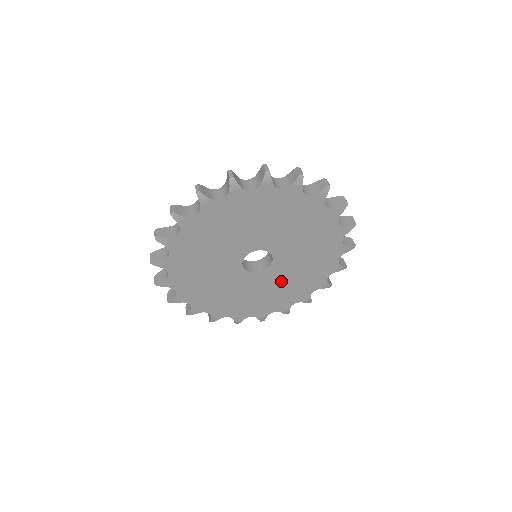
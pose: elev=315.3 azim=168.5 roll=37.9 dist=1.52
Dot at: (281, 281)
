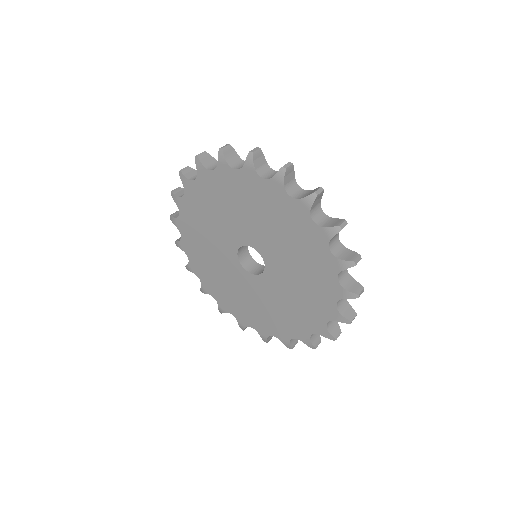
Dot at: (256, 297)
